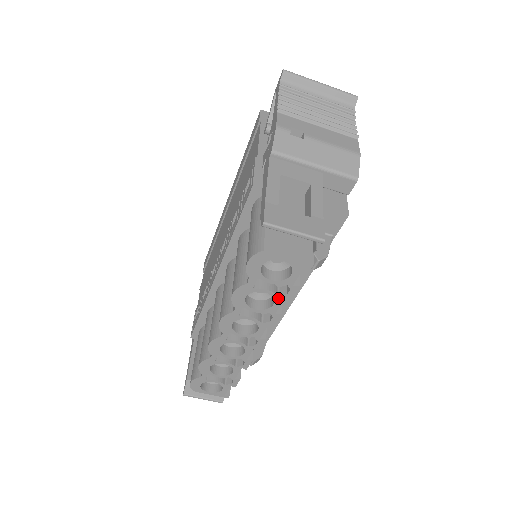
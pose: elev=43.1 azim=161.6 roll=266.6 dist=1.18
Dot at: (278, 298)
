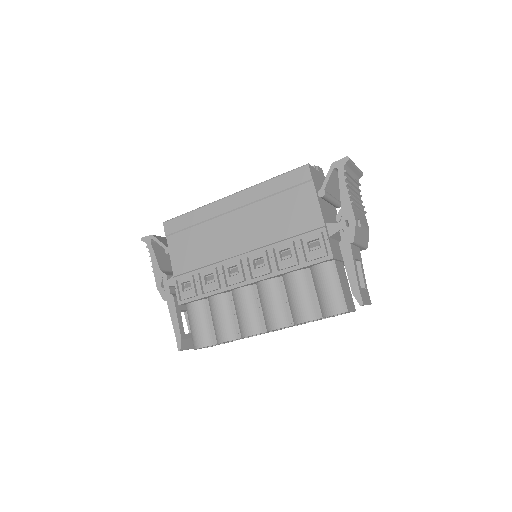
Dot at: occluded
